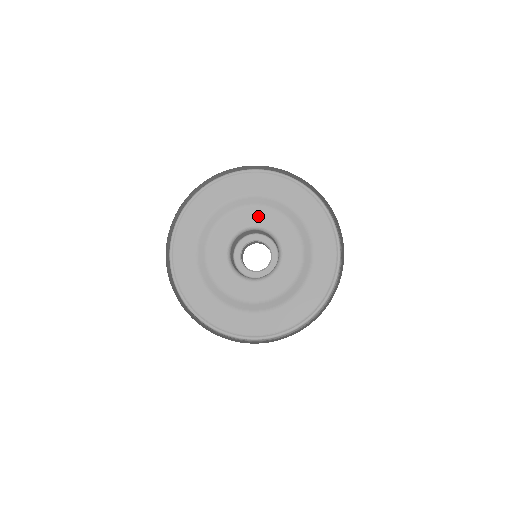
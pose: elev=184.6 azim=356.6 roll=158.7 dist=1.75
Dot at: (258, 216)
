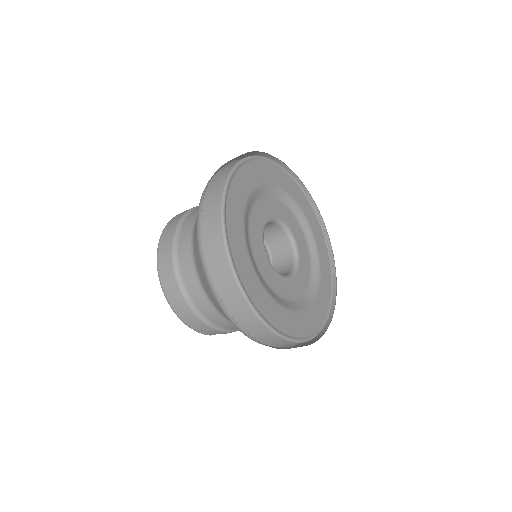
Dot at: (301, 239)
